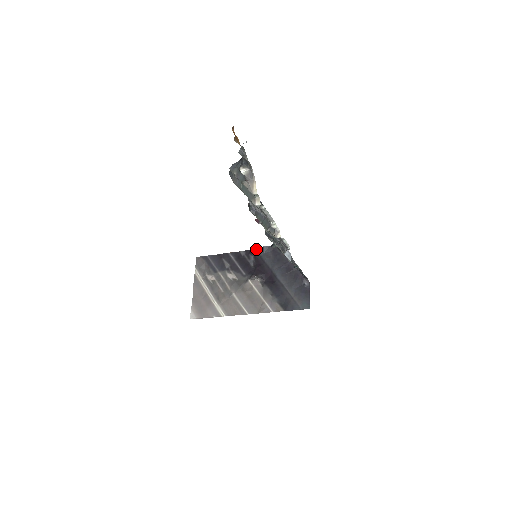
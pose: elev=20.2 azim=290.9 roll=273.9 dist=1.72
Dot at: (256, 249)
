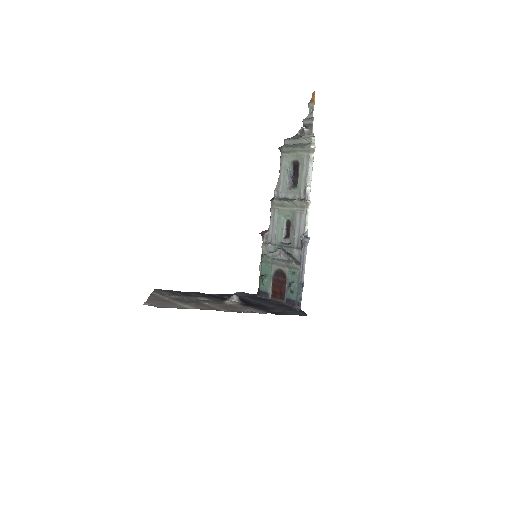
Dot at: (232, 294)
